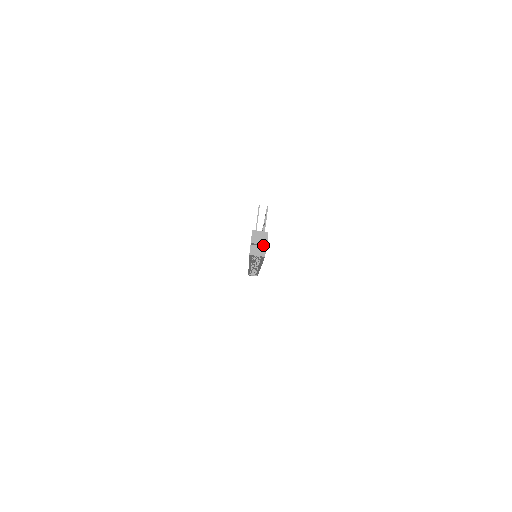
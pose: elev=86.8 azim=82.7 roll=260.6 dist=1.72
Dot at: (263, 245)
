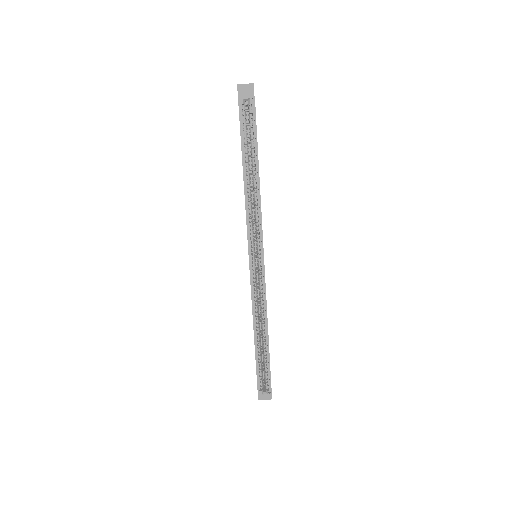
Dot at: (250, 90)
